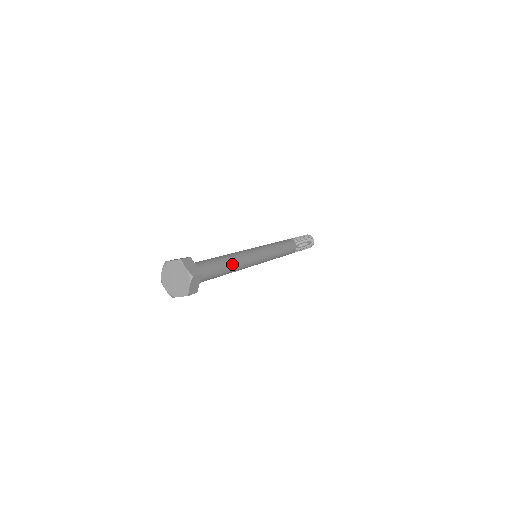
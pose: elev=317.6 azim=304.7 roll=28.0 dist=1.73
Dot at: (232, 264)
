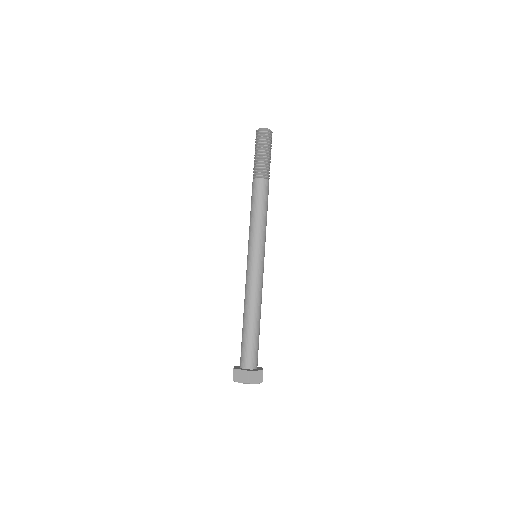
Dot at: (259, 313)
